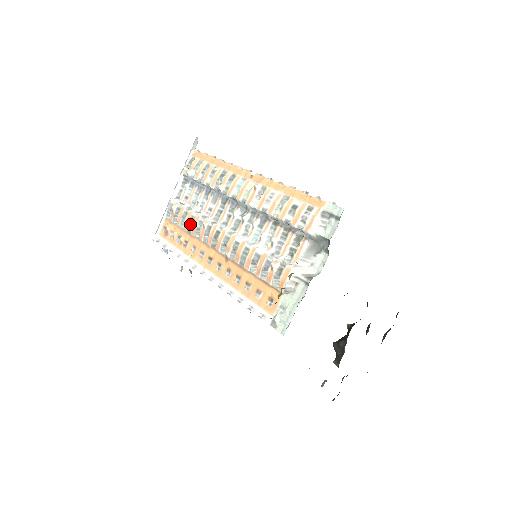
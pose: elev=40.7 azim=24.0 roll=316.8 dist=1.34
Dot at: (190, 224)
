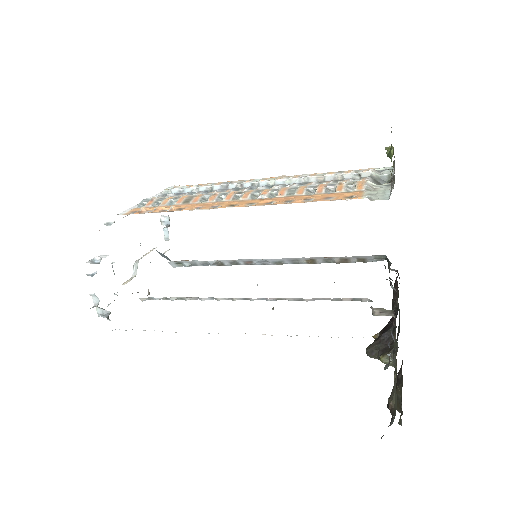
Dot at: (189, 198)
